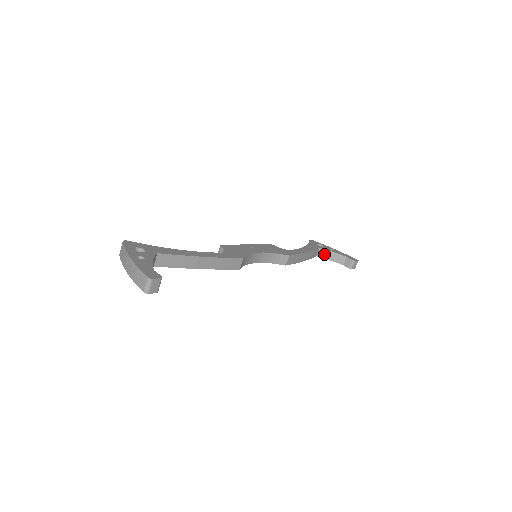
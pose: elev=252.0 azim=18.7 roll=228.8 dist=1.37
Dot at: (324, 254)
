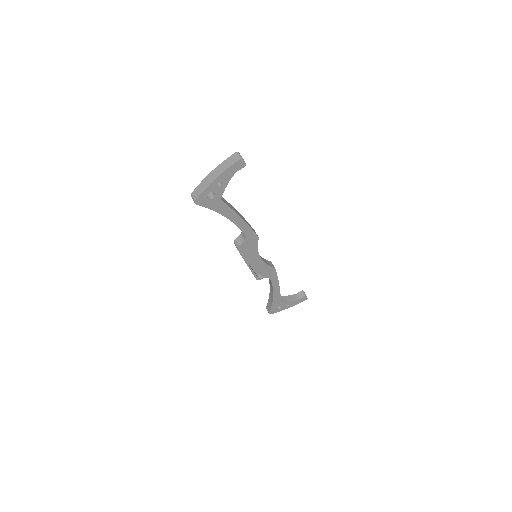
Dot at: (283, 299)
